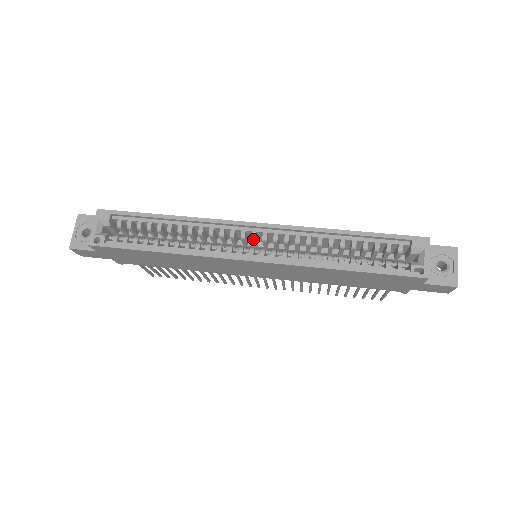
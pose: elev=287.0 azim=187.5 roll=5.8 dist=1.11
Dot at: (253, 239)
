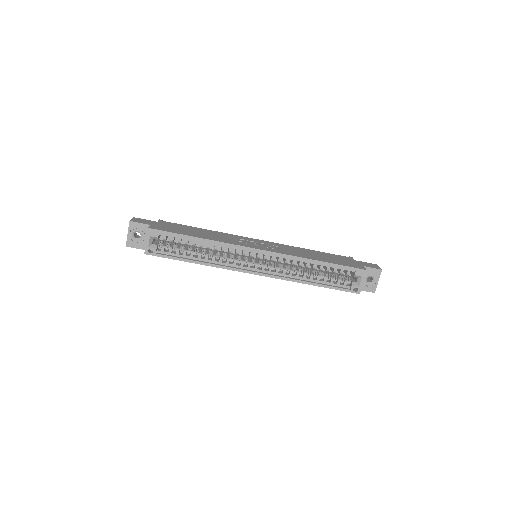
Dot at: occluded
